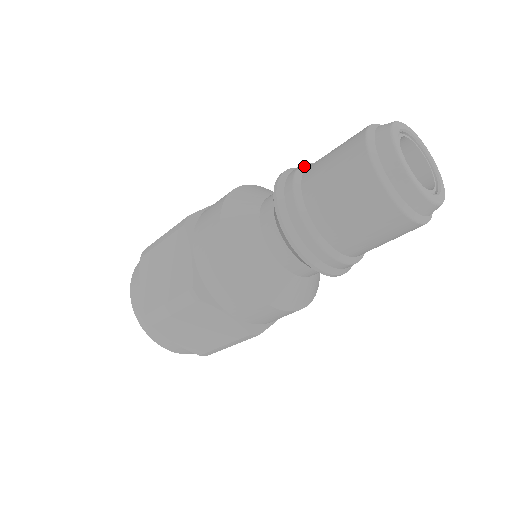
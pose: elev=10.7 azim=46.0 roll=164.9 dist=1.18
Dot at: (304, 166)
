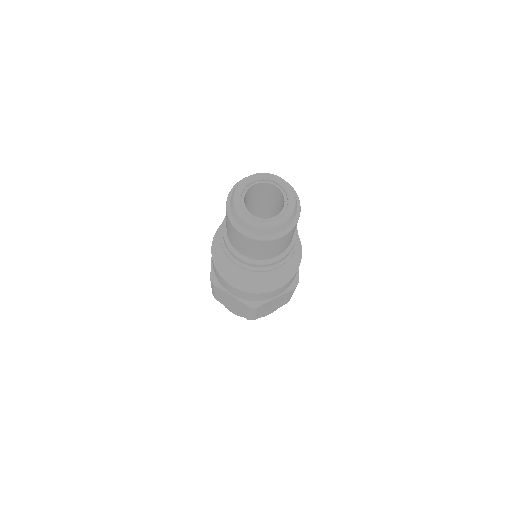
Dot at: occluded
